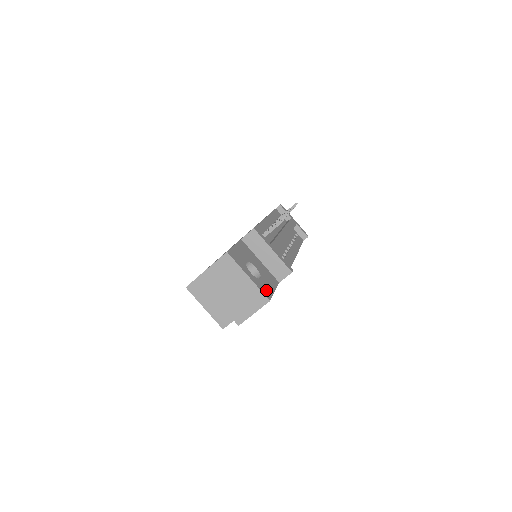
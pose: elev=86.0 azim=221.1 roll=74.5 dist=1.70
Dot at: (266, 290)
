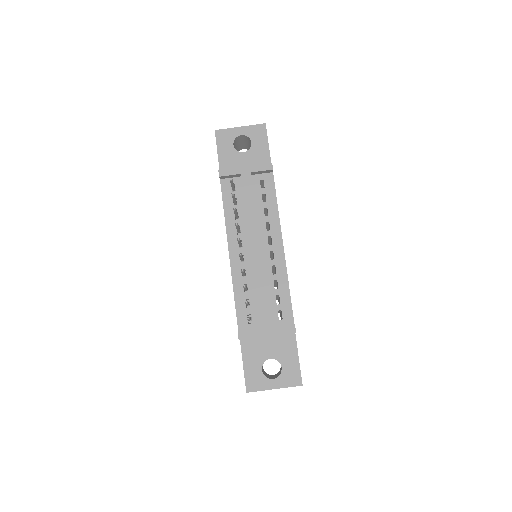
Dot at: (293, 376)
